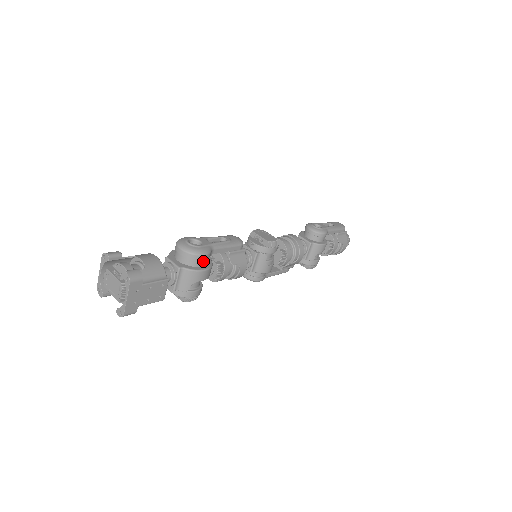
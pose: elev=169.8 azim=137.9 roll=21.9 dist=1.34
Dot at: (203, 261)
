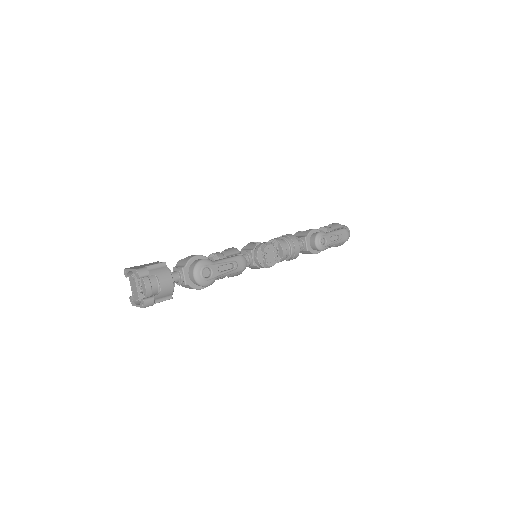
Dot at: occluded
